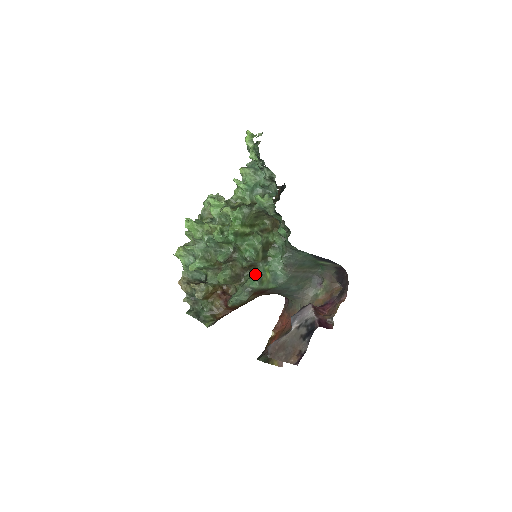
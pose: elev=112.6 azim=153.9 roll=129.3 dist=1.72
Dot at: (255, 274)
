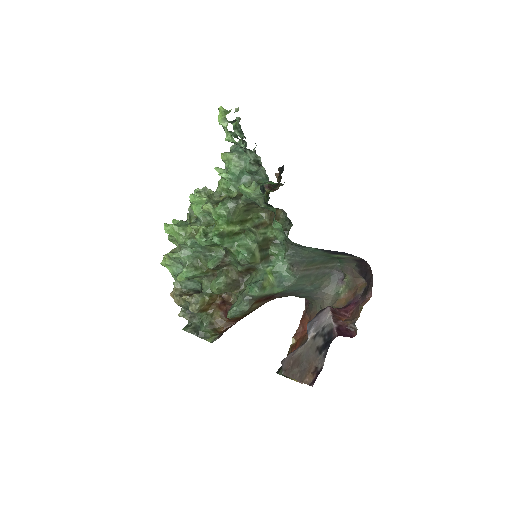
Dot at: (255, 278)
